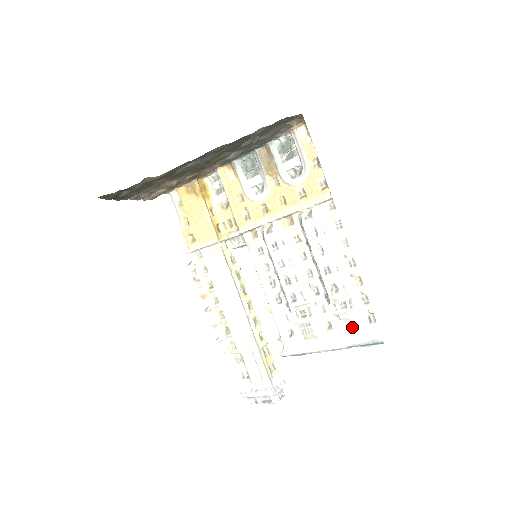
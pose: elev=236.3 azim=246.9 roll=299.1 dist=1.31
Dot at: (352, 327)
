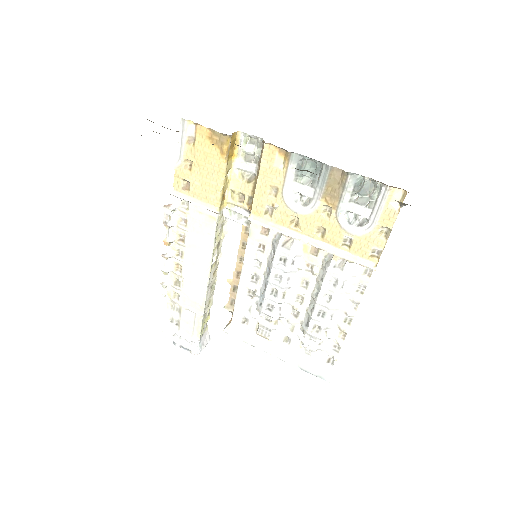
Dot at: (309, 355)
